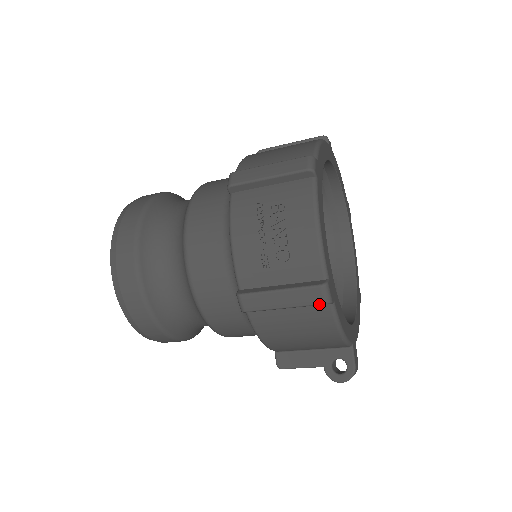
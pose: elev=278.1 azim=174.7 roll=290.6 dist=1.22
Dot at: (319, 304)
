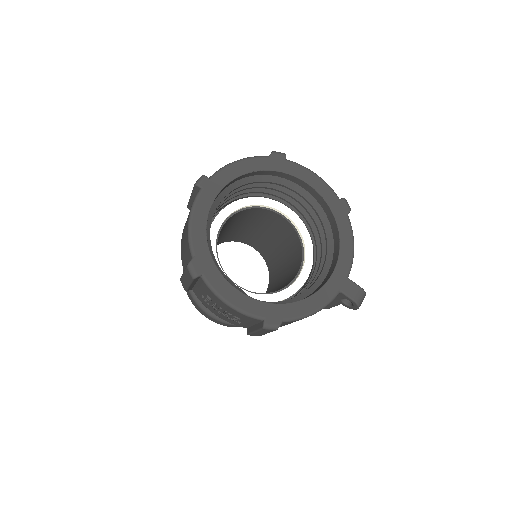
Dot at: occluded
